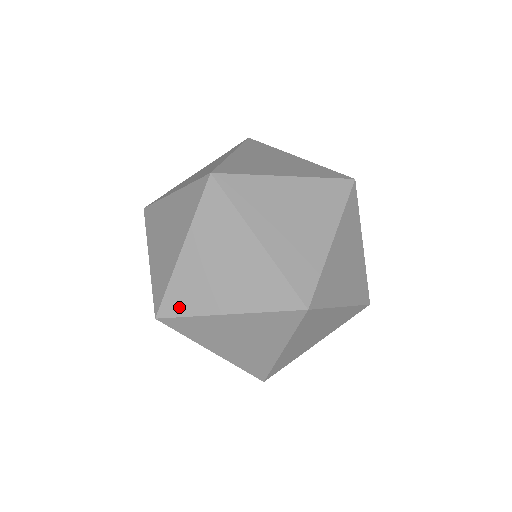
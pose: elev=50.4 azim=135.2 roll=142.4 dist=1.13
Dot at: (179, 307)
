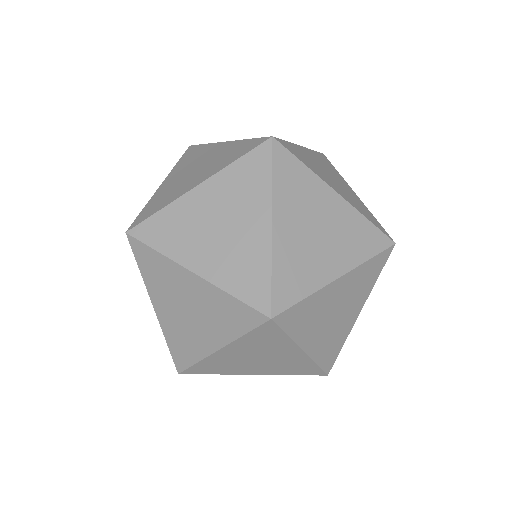
Dot at: (206, 371)
